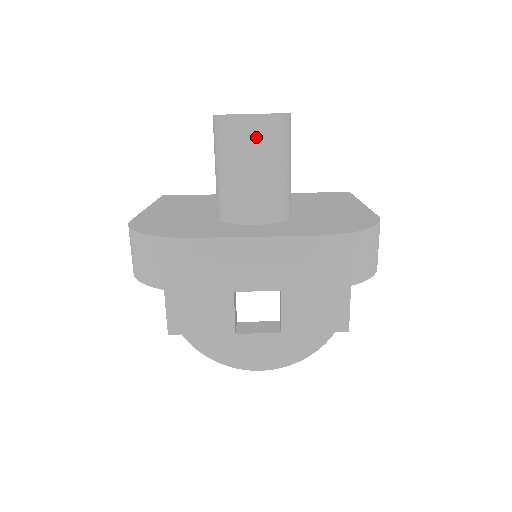
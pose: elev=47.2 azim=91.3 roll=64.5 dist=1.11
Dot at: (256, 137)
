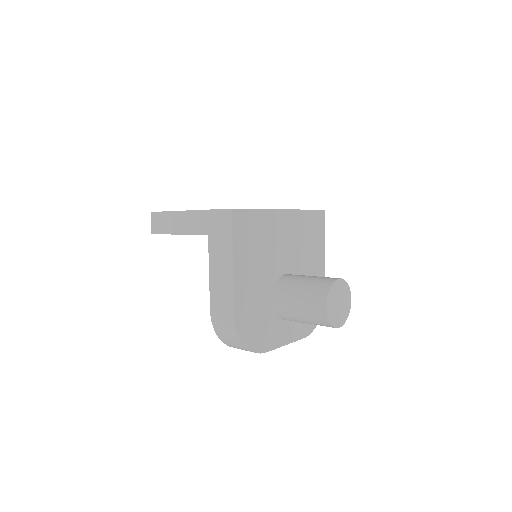
Dot at: occluded
